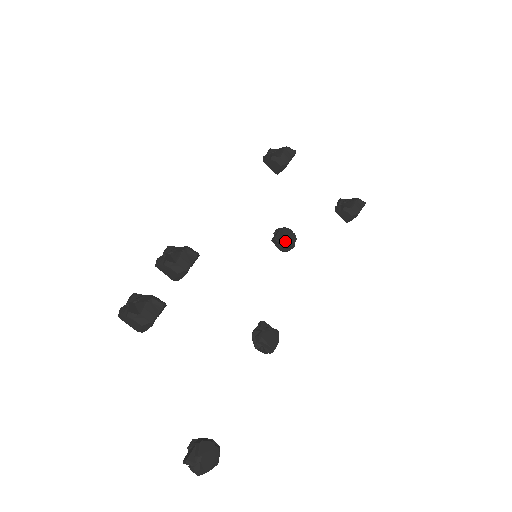
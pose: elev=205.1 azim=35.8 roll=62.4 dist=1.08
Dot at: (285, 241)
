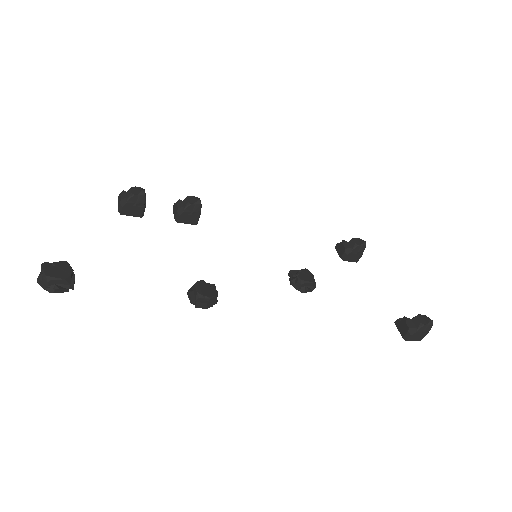
Dot at: (298, 274)
